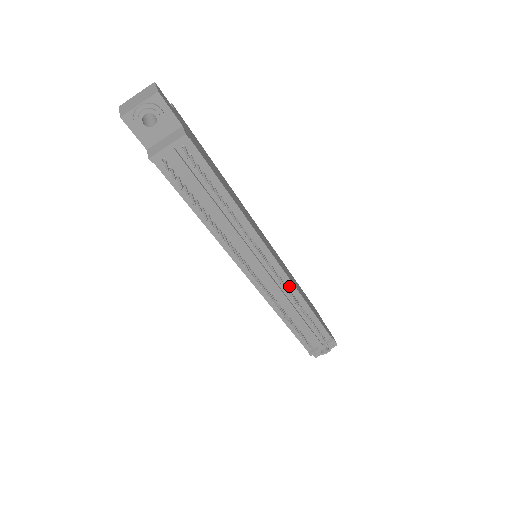
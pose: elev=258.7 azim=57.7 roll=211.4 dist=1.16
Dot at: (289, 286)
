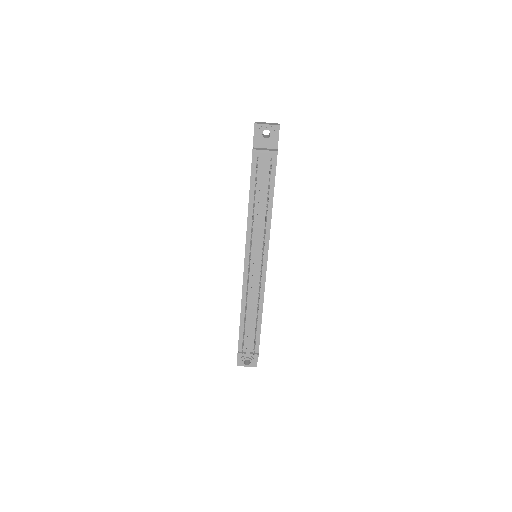
Dot at: (262, 287)
